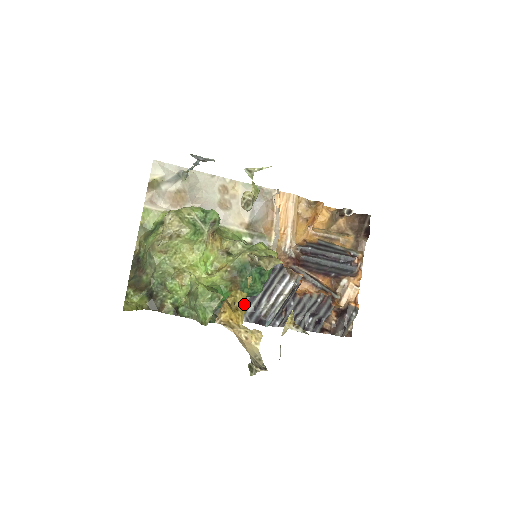
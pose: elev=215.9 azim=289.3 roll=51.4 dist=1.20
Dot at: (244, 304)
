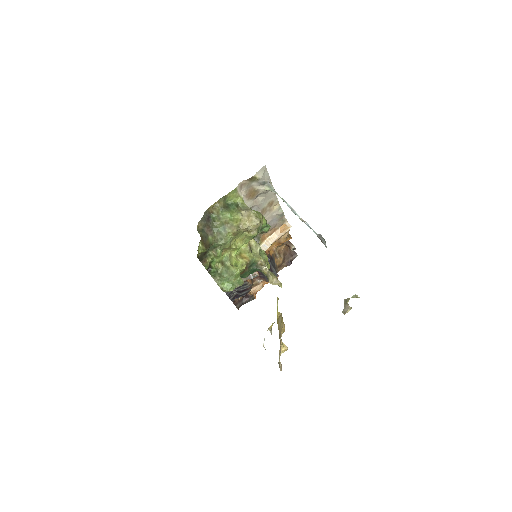
Dot at: occluded
